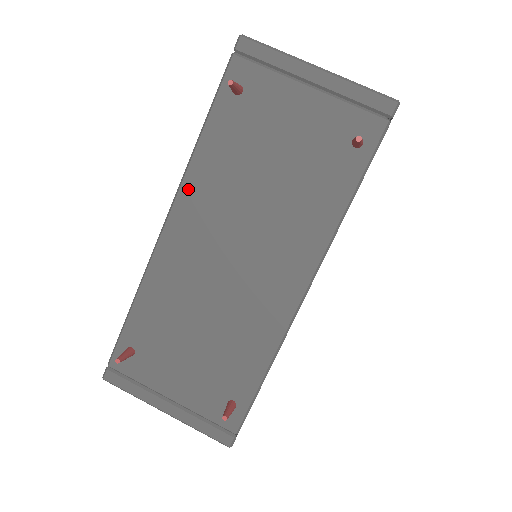
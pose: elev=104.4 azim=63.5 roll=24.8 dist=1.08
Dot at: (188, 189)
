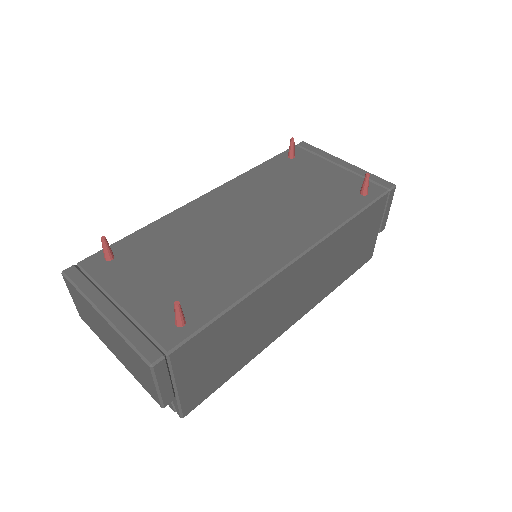
Dot at: (232, 184)
